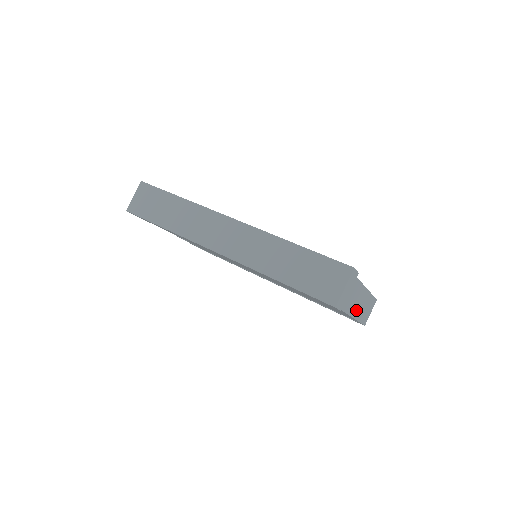
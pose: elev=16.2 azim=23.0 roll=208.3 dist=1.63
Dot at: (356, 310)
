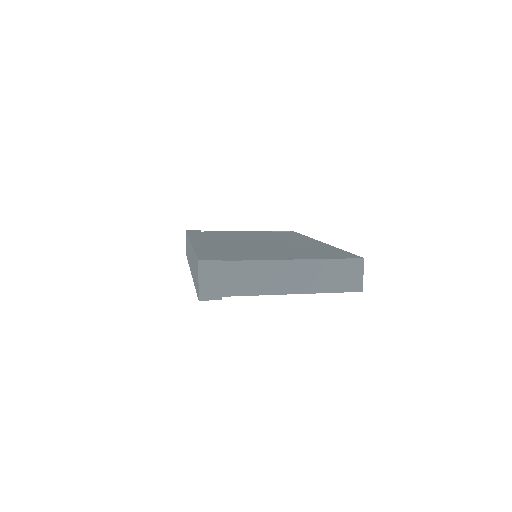
Dot at: (294, 285)
